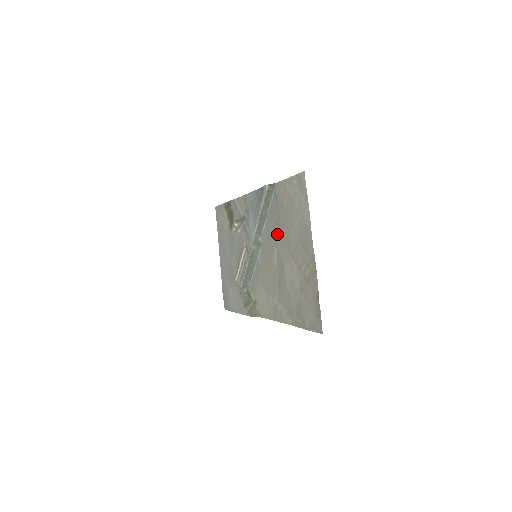
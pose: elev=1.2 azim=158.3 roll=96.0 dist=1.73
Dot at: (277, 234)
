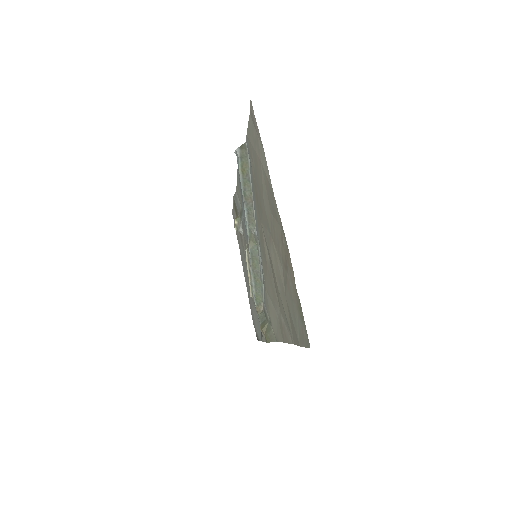
Dot at: (260, 214)
